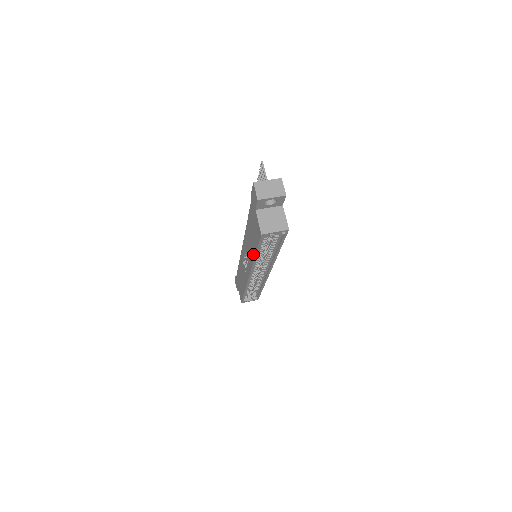
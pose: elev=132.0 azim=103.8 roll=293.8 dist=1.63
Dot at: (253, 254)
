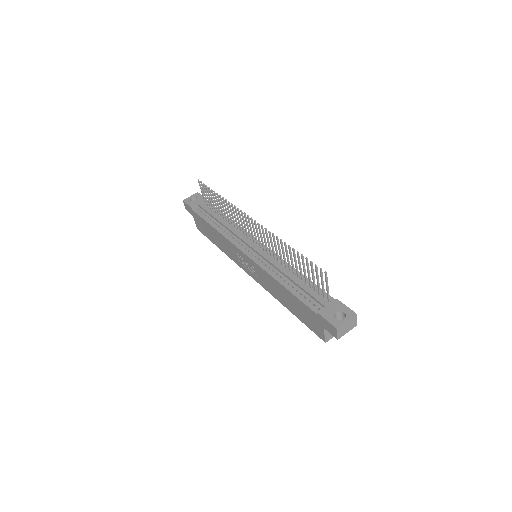
Dot at: (285, 305)
